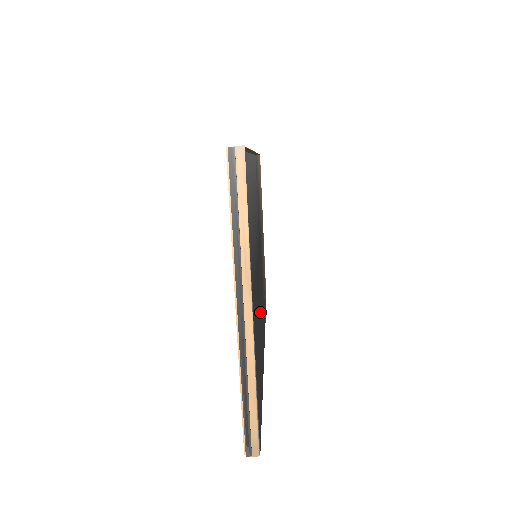
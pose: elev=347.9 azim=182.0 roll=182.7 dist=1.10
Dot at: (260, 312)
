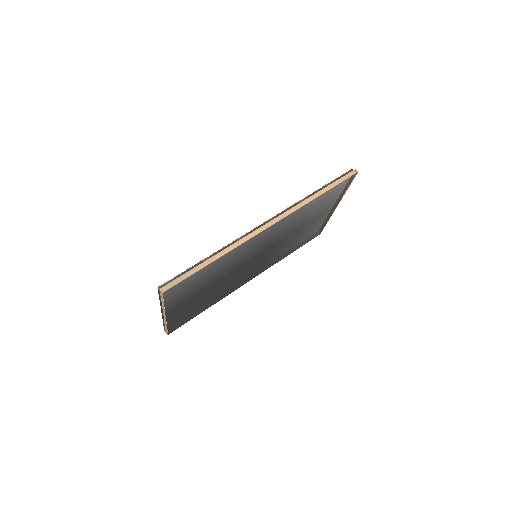
Dot at: (227, 285)
